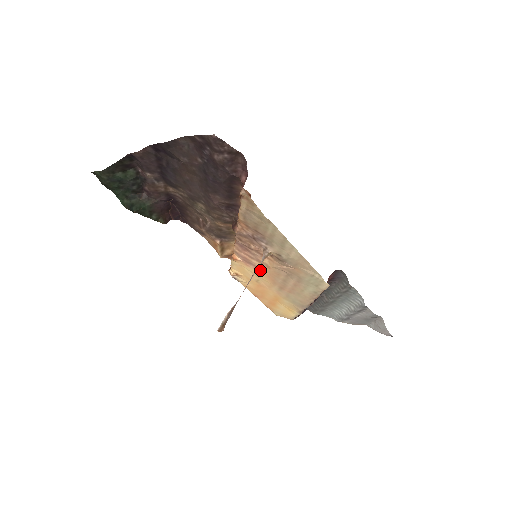
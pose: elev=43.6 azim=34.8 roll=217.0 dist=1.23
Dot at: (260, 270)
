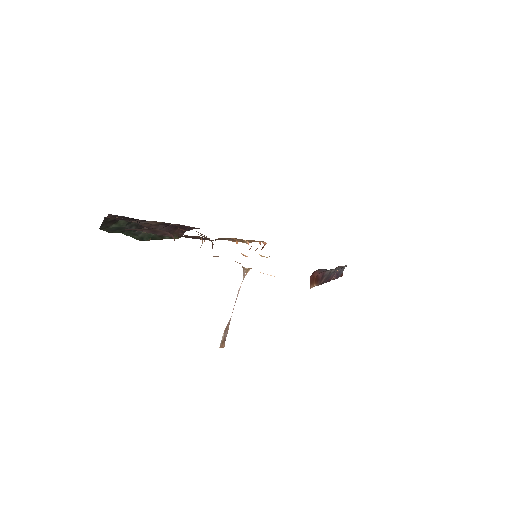
Dot at: occluded
